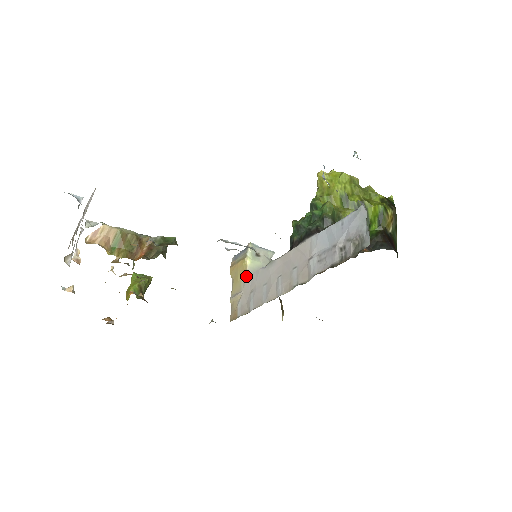
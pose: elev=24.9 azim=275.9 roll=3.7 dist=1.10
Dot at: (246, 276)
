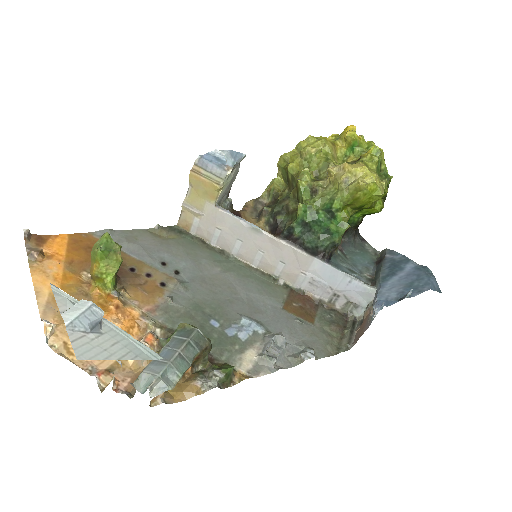
Dot at: (216, 207)
